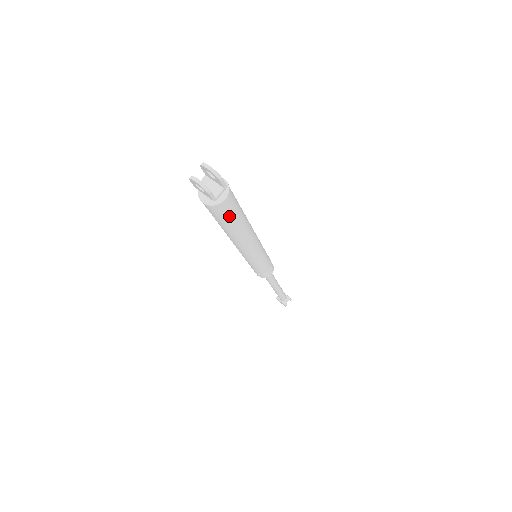
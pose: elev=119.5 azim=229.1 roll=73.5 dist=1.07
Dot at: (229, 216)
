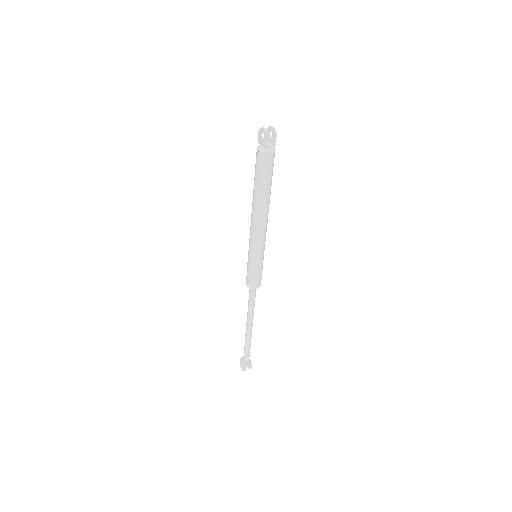
Dot at: (266, 172)
